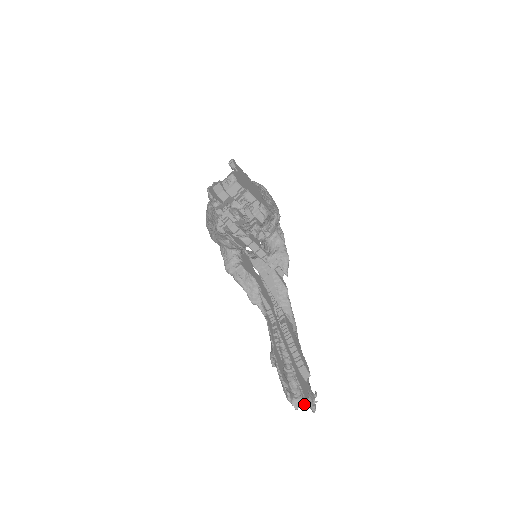
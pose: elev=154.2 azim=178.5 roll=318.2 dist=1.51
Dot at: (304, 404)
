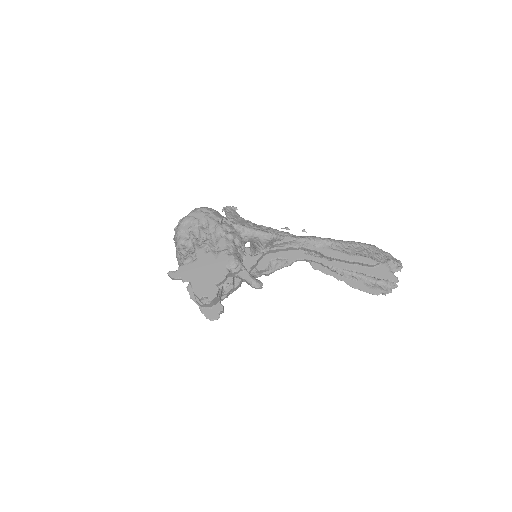
Dot at: occluded
